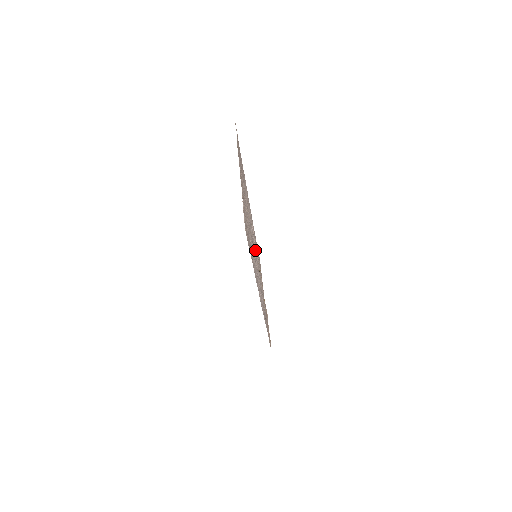
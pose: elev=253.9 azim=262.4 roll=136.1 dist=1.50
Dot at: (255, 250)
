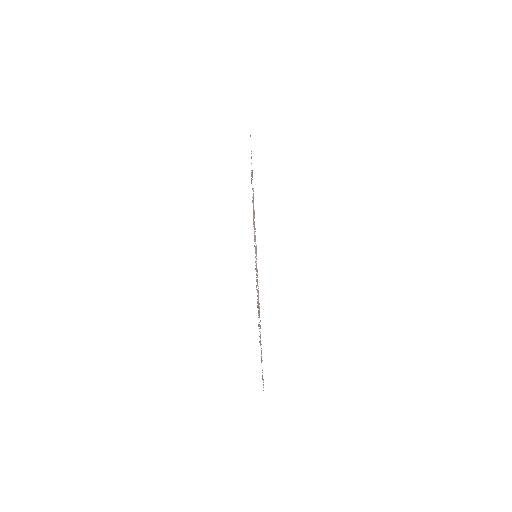
Dot at: occluded
